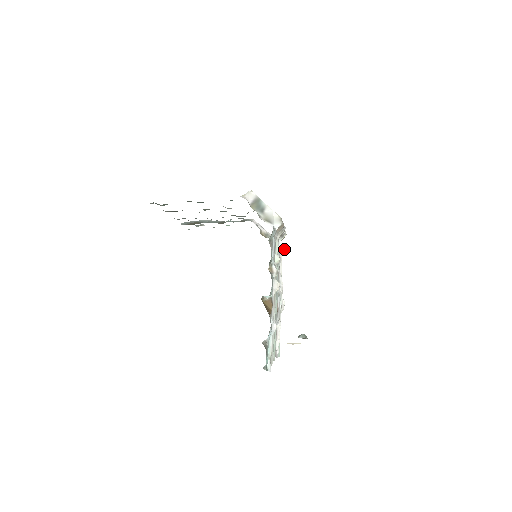
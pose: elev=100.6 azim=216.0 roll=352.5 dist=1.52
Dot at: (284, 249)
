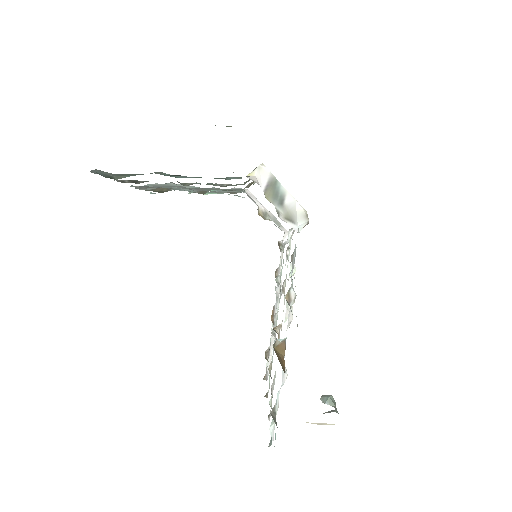
Dot at: (287, 234)
